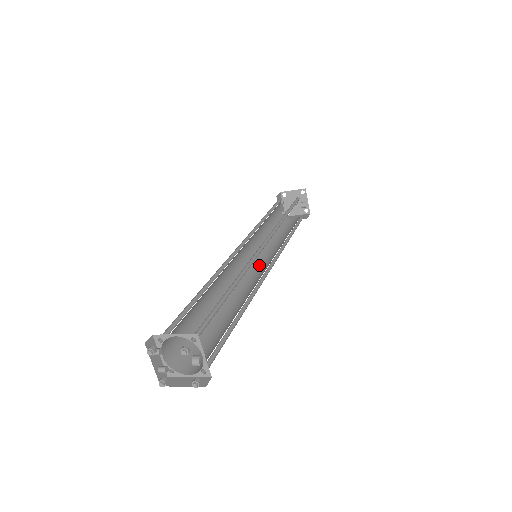
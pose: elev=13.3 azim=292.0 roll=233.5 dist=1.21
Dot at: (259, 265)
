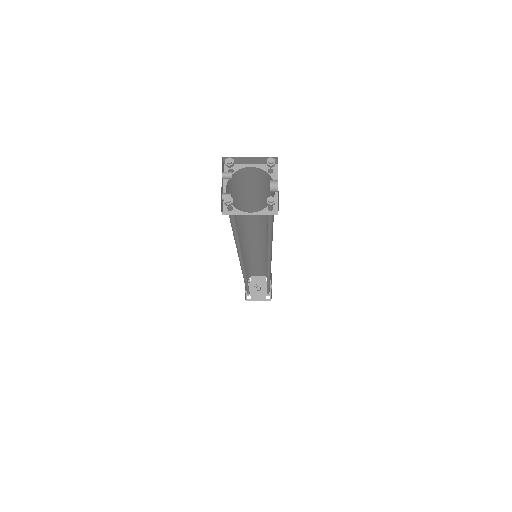
Dot at: occluded
